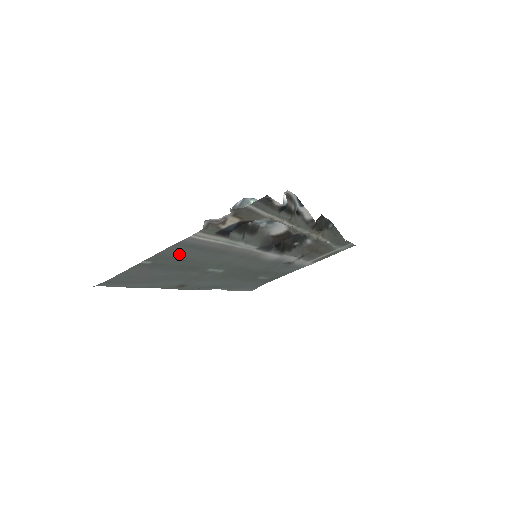
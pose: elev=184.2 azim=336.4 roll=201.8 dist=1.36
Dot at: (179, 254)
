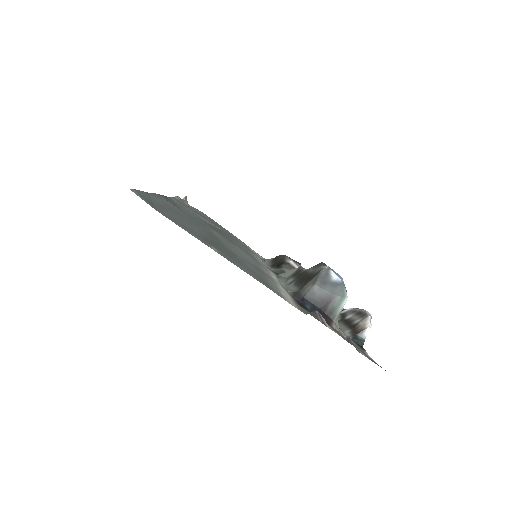
Dot at: occluded
